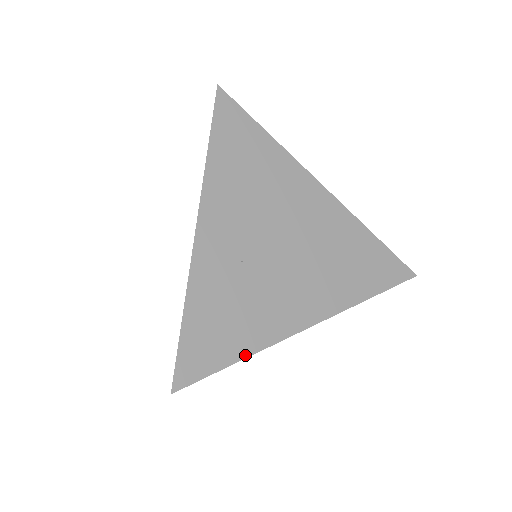
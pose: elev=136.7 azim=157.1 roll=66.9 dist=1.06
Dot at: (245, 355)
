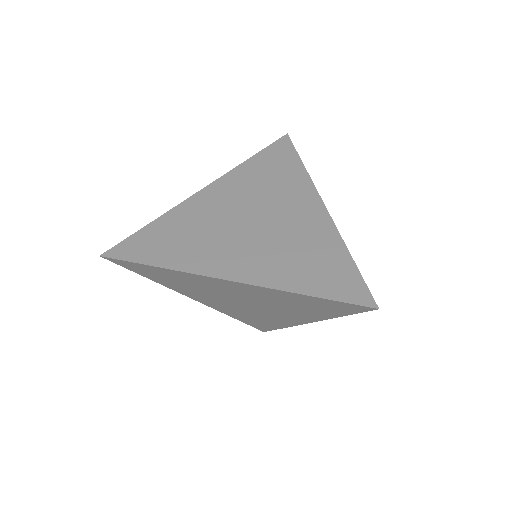
Dot at: (162, 266)
